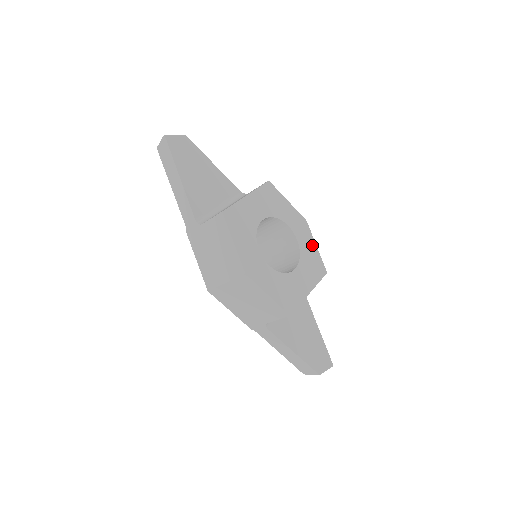
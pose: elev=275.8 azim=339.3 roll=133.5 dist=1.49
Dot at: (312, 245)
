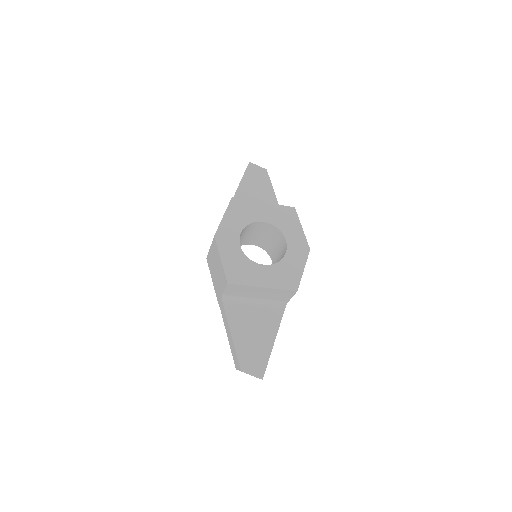
Dot at: (300, 265)
